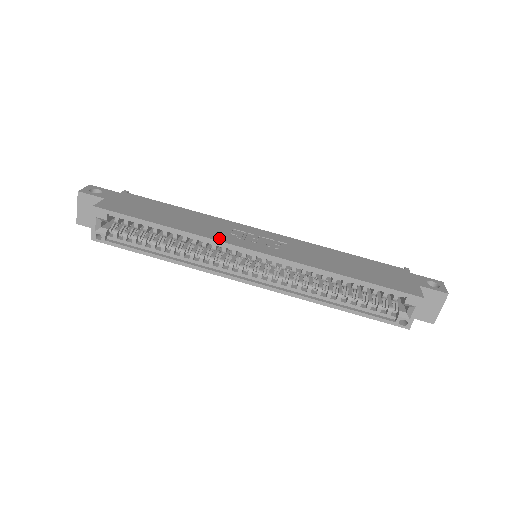
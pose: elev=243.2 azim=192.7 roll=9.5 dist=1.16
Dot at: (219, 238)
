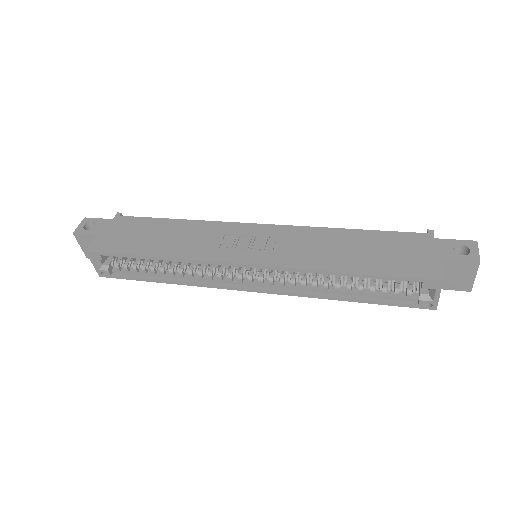
Dot at: (207, 256)
